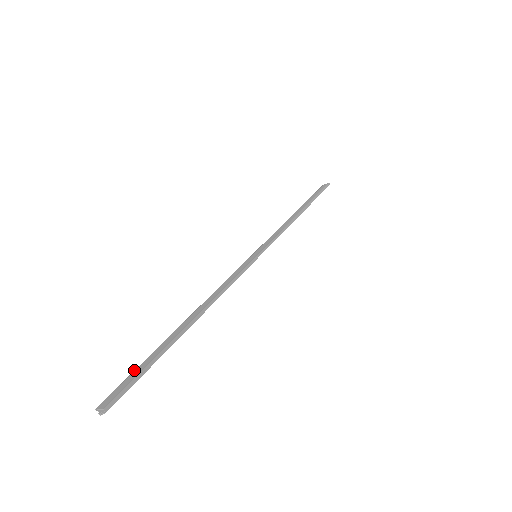
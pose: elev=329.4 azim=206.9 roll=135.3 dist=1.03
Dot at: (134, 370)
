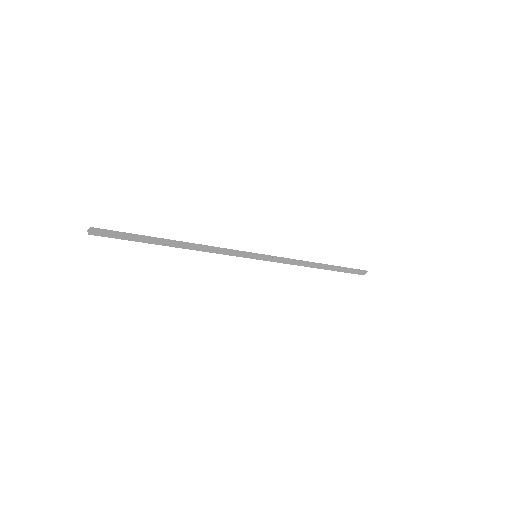
Dot at: (122, 236)
